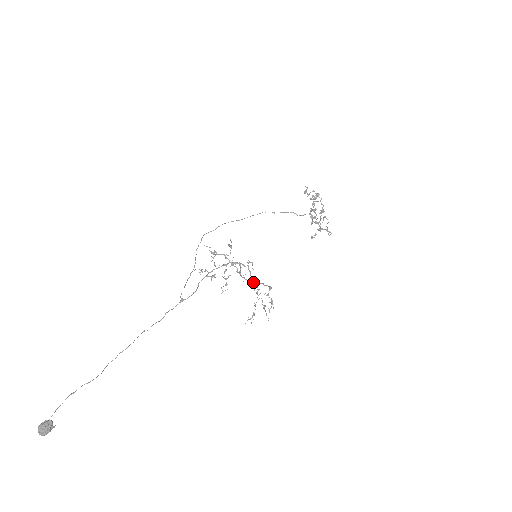
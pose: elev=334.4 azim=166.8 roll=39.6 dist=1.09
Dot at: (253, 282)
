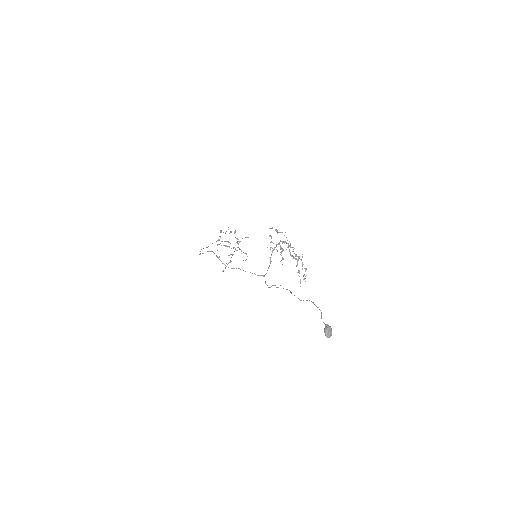
Dot at: (291, 256)
